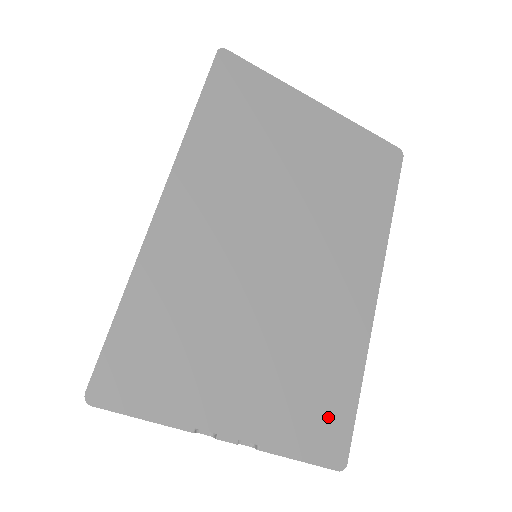
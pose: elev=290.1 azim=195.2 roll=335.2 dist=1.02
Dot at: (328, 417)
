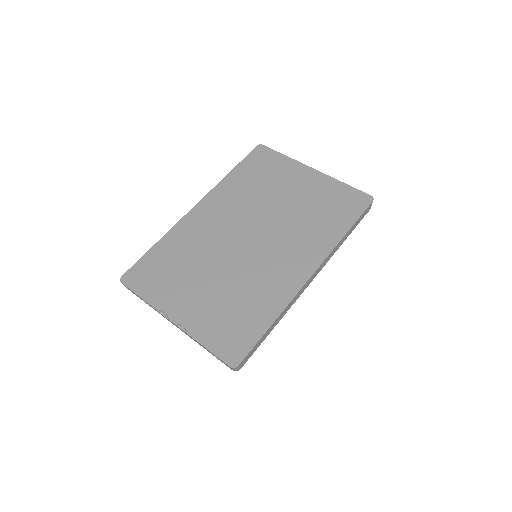
Dot at: (238, 334)
